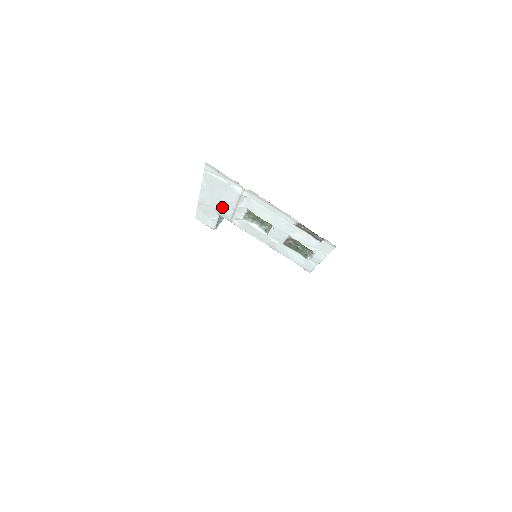
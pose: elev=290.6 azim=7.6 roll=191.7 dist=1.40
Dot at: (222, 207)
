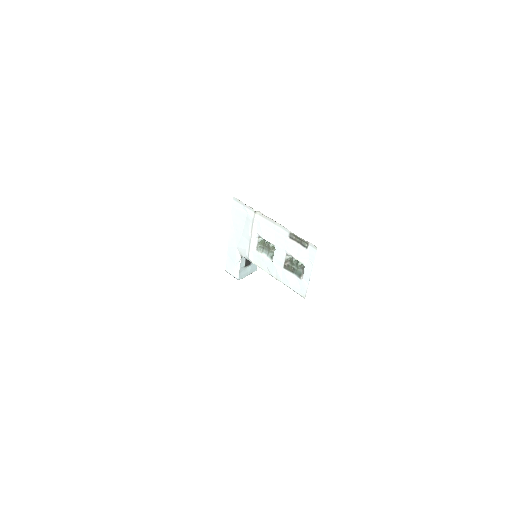
Dot at: (243, 243)
